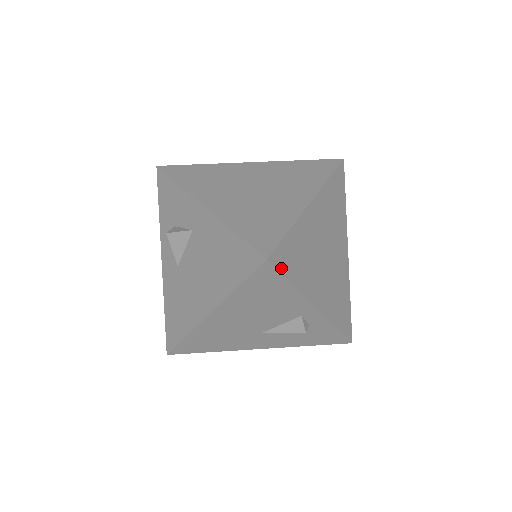
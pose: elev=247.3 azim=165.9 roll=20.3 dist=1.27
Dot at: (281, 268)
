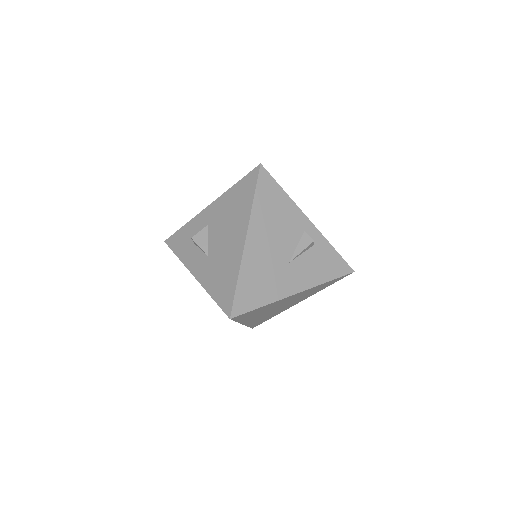
Dot at: (271, 177)
